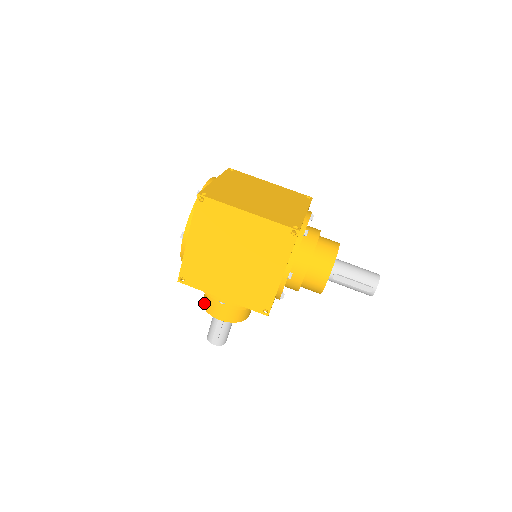
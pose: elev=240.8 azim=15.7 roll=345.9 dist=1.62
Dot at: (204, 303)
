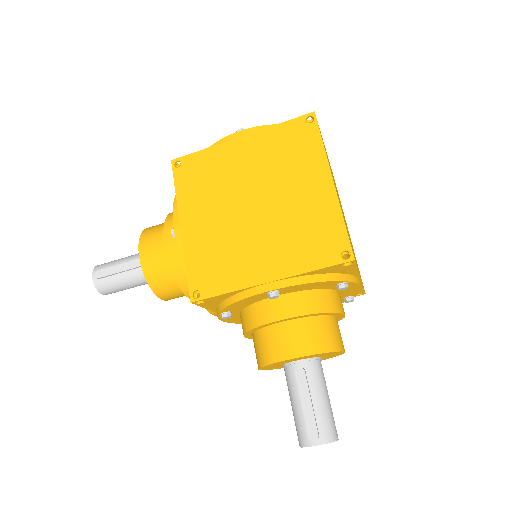
Dot at: (151, 227)
